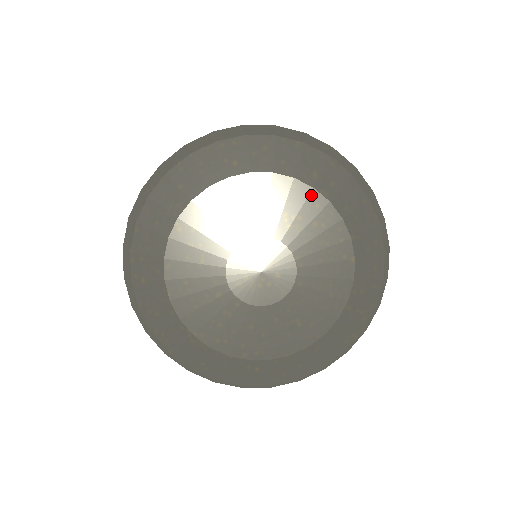
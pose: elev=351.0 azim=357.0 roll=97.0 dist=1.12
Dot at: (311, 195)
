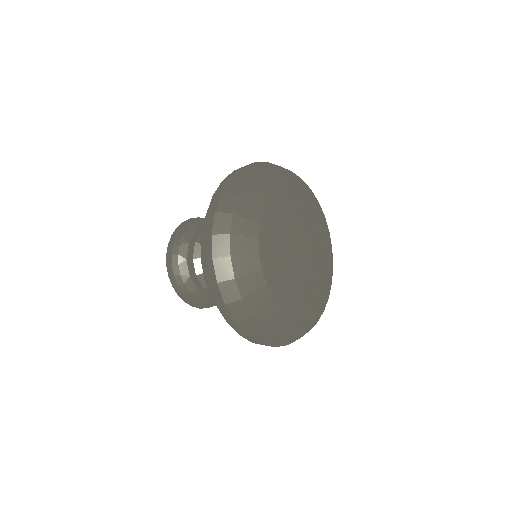
Dot at: (320, 216)
